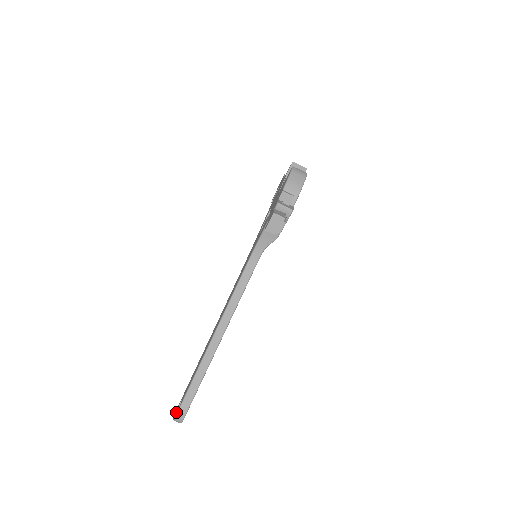
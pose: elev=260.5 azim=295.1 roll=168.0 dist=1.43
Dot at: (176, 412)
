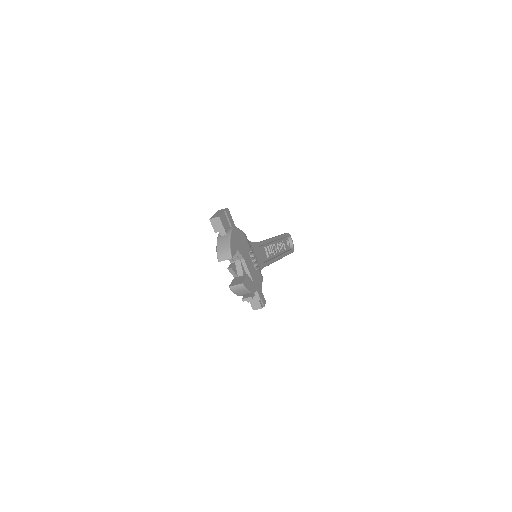
Dot at: occluded
